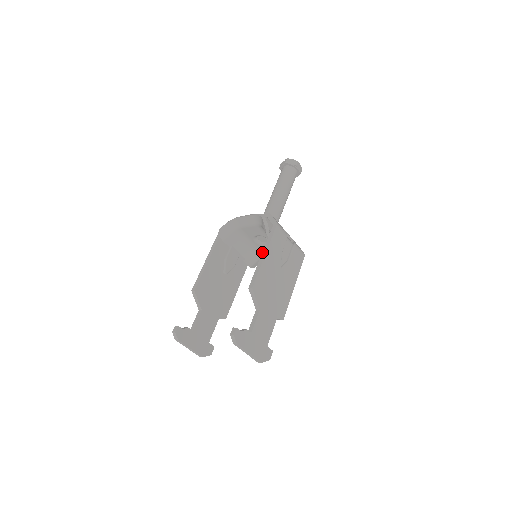
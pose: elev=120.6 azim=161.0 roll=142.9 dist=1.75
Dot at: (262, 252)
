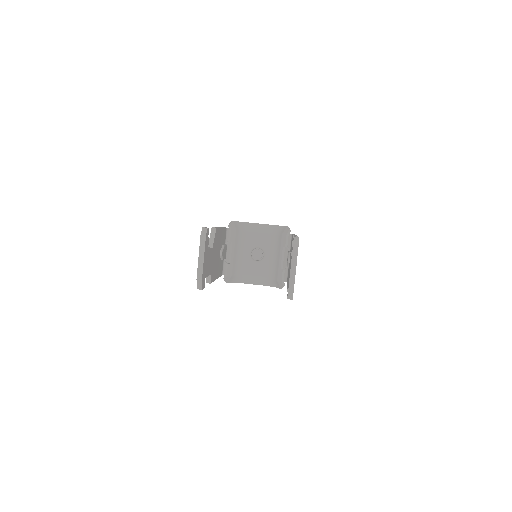
Dot at: occluded
